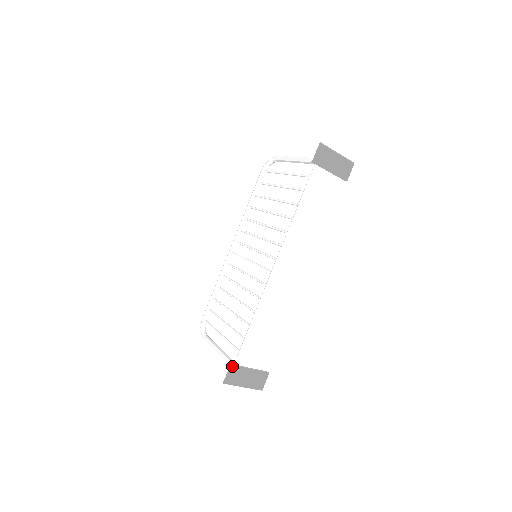
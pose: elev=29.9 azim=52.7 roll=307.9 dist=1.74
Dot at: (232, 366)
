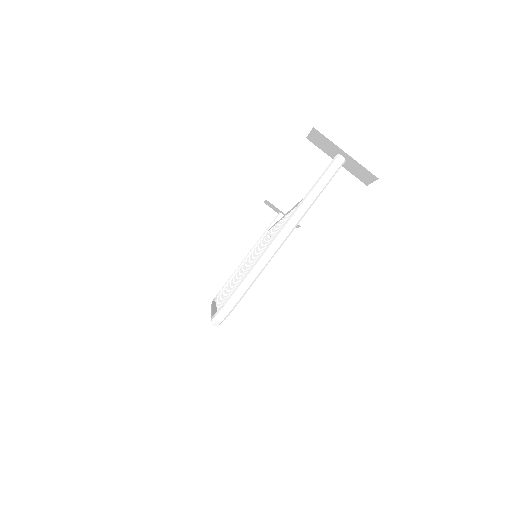
Dot at: (312, 142)
